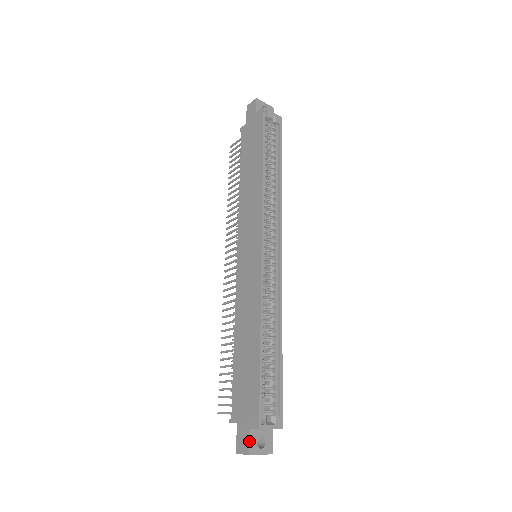
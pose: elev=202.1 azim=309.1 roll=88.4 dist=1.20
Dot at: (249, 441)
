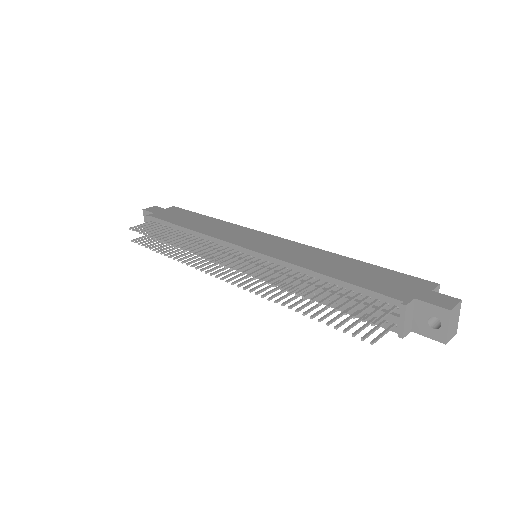
Dot at: (446, 295)
